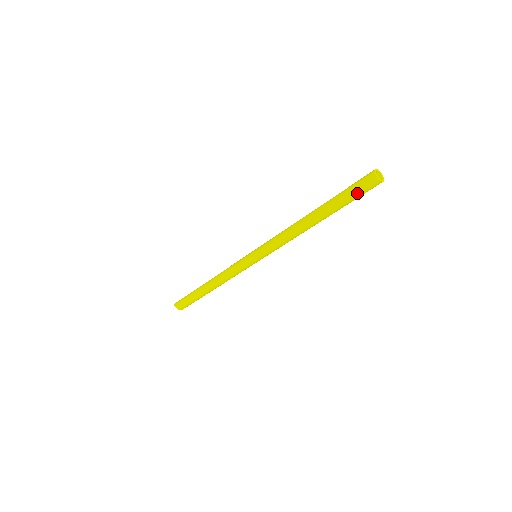
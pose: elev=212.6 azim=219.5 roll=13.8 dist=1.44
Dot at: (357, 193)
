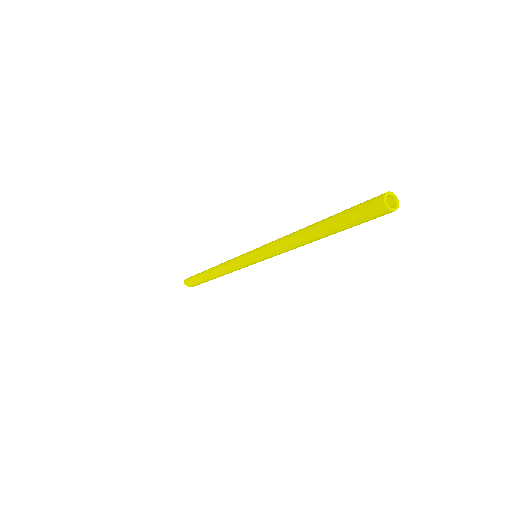
Dot at: occluded
